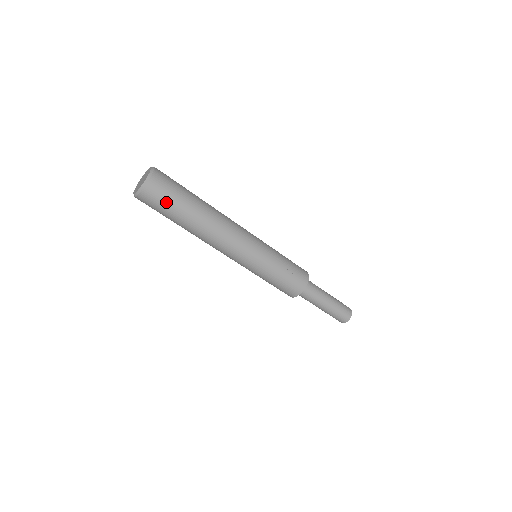
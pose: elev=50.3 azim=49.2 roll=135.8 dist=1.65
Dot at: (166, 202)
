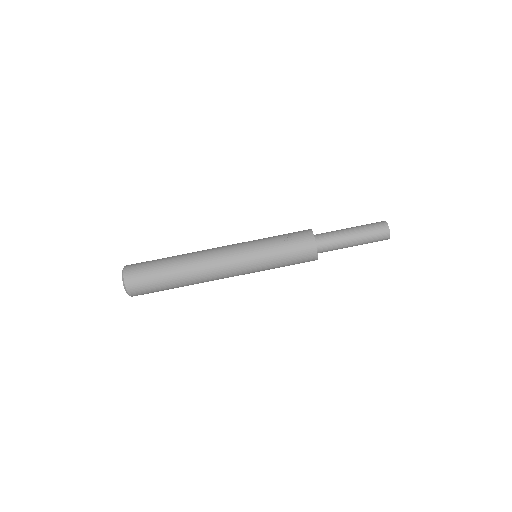
Dot at: (146, 272)
